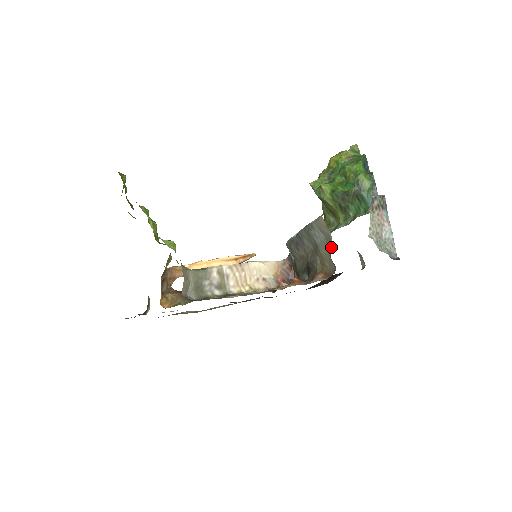
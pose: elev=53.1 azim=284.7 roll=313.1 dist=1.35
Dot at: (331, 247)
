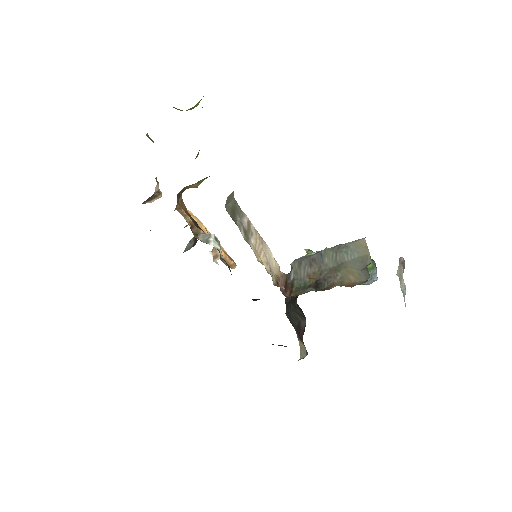
Dot at: (367, 262)
